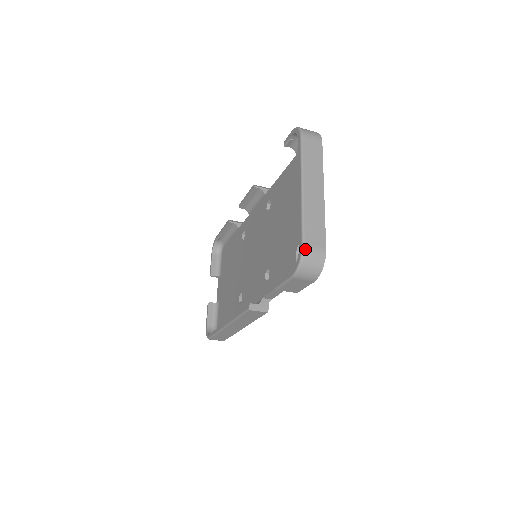
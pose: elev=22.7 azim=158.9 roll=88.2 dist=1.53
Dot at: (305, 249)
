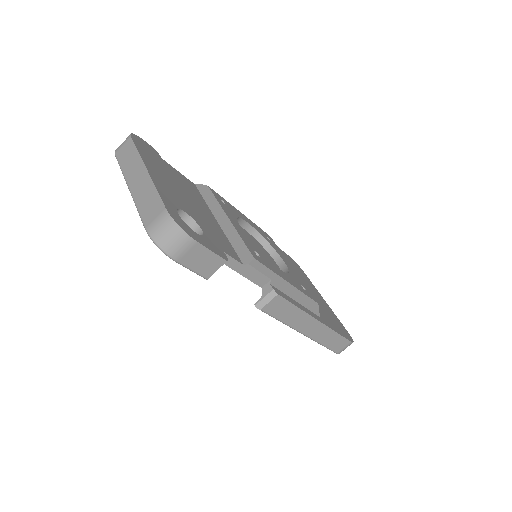
Dot at: (148, 231)
